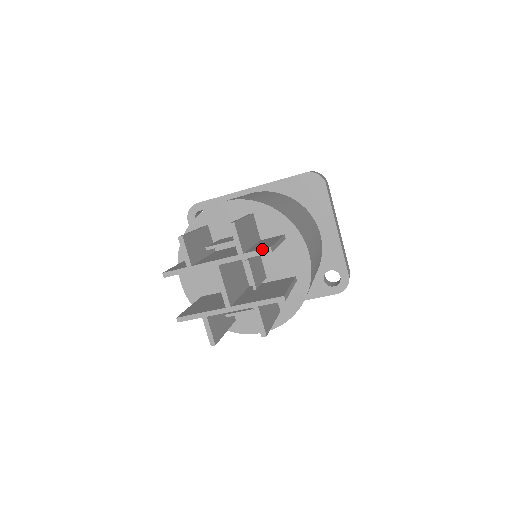
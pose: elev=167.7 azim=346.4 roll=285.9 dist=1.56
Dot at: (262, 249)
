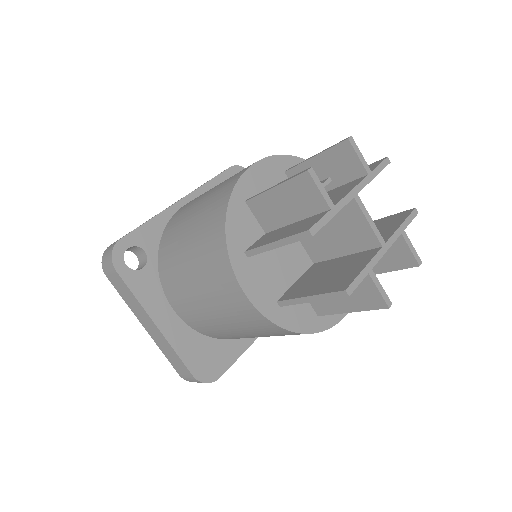
Dot at: (383, 161)
